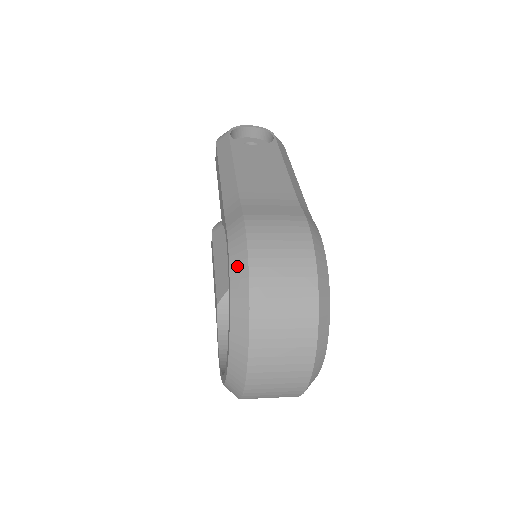
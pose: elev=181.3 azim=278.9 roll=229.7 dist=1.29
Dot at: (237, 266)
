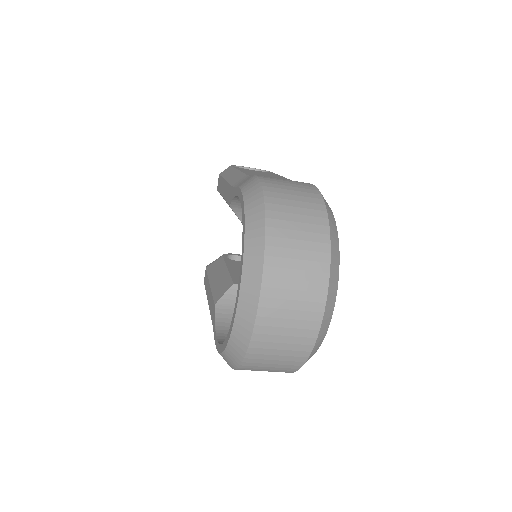
Dot at: (252, 199)
